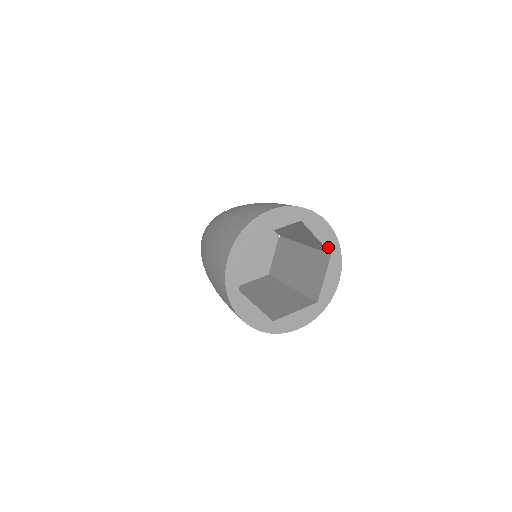
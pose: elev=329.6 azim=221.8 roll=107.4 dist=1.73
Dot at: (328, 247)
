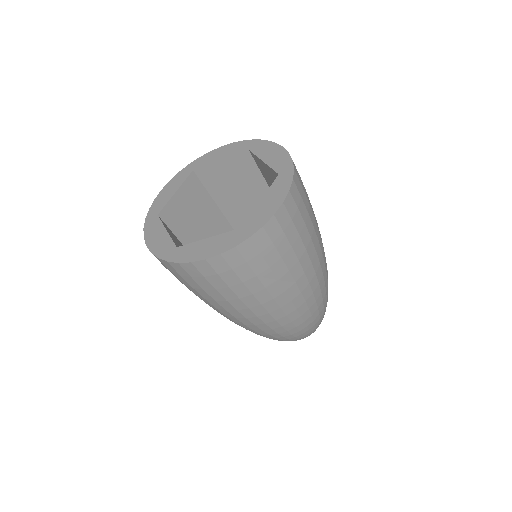
Dot at: (276, 168)
